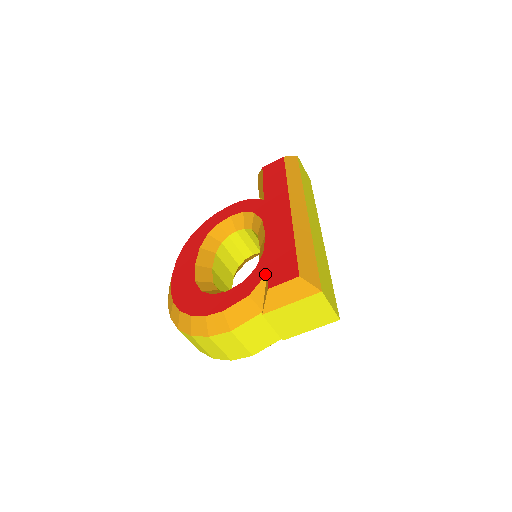
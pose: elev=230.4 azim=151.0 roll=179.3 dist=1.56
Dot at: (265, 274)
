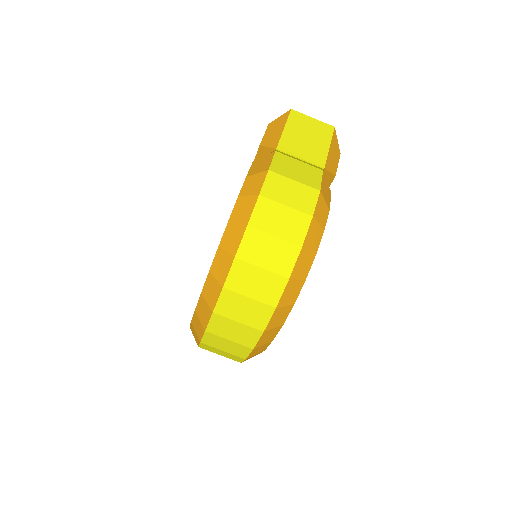
Dot at: occluded
